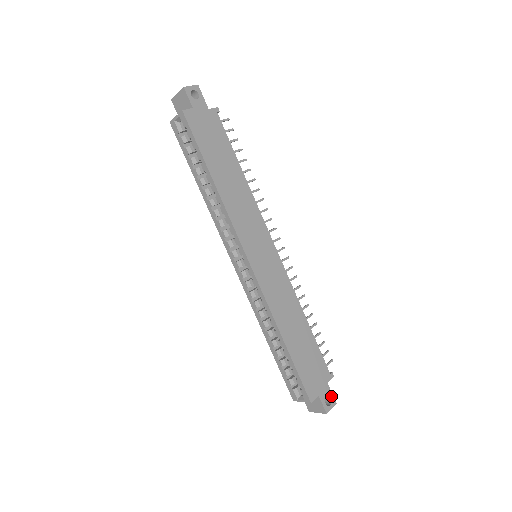
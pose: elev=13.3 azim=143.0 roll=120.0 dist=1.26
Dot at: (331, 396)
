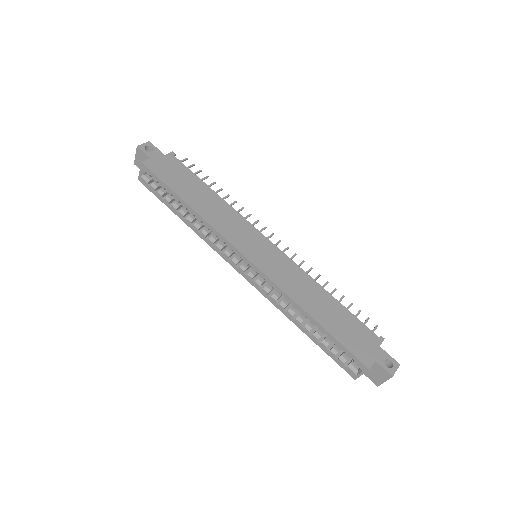
Dot at: (390, 358)
